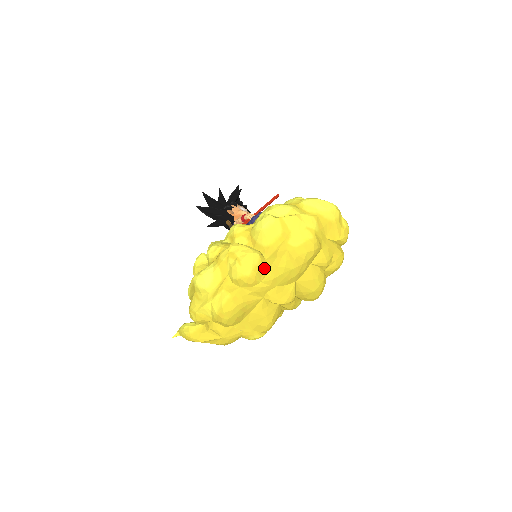
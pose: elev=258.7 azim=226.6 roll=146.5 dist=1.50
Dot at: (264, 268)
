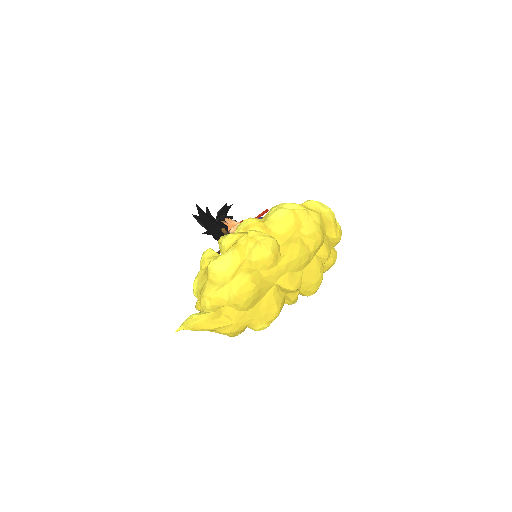
Dot at: (279, 253)
